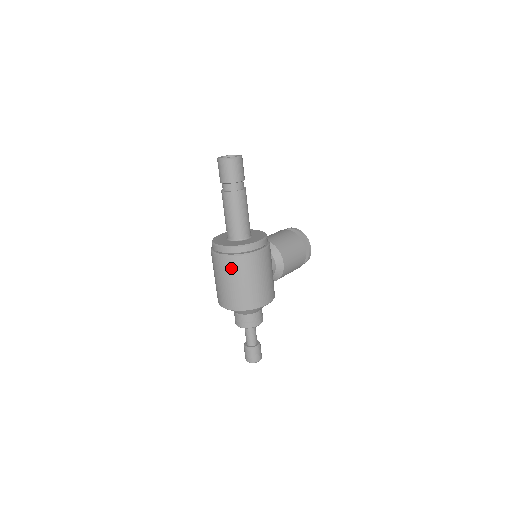
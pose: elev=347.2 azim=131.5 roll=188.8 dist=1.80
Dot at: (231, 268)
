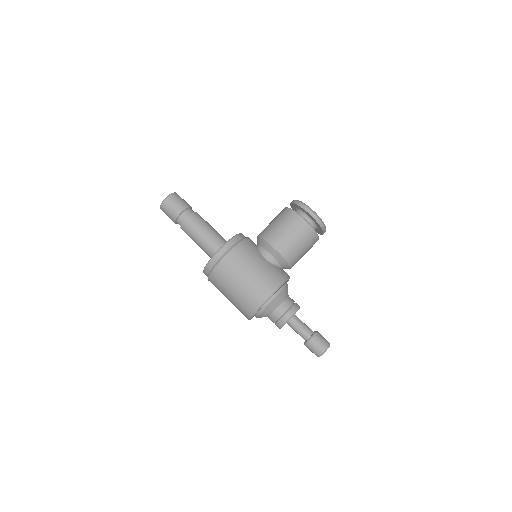
Dot at: (217, 286)
